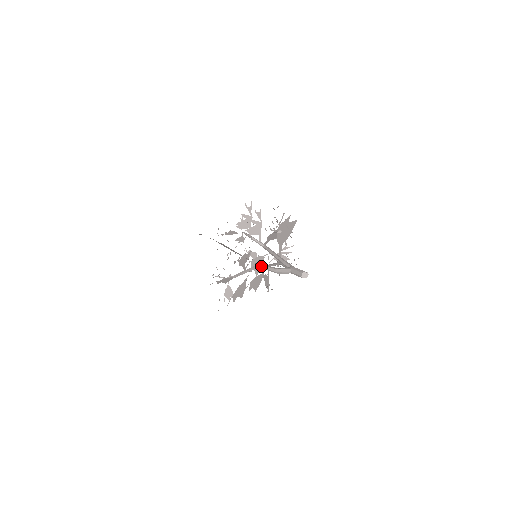
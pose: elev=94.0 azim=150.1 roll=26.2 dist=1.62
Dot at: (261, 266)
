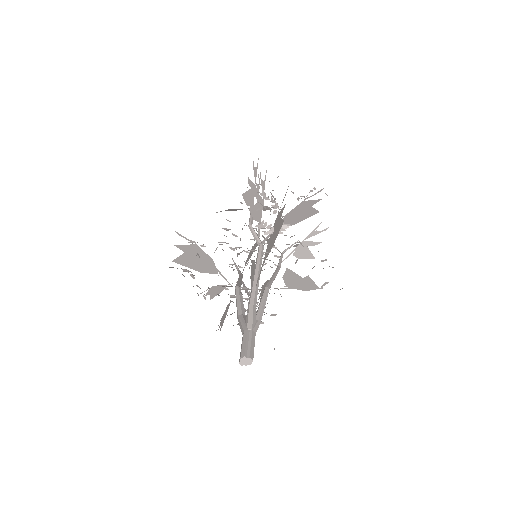
Dot at: (235, 294)
